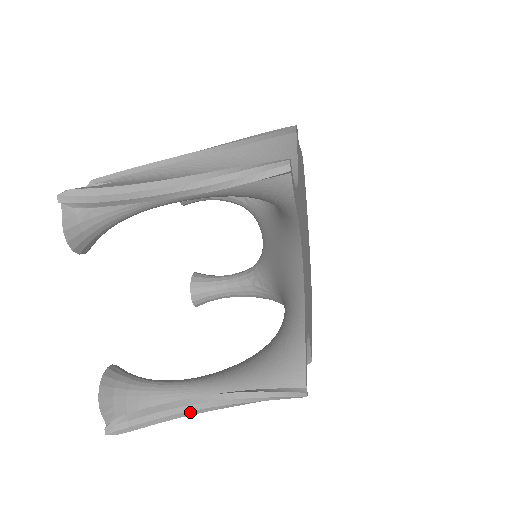
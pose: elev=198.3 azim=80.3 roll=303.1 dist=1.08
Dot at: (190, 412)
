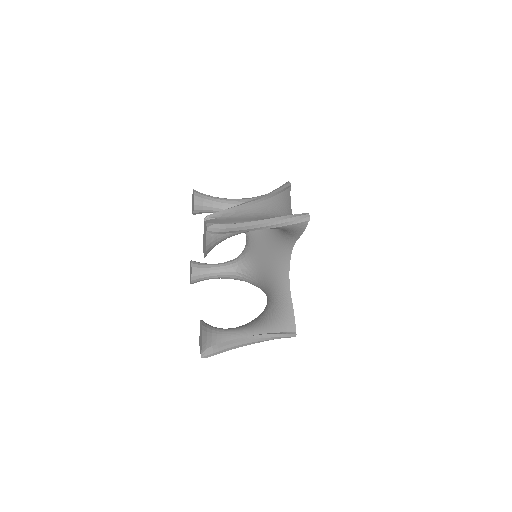
Dot at: (241, 345)
